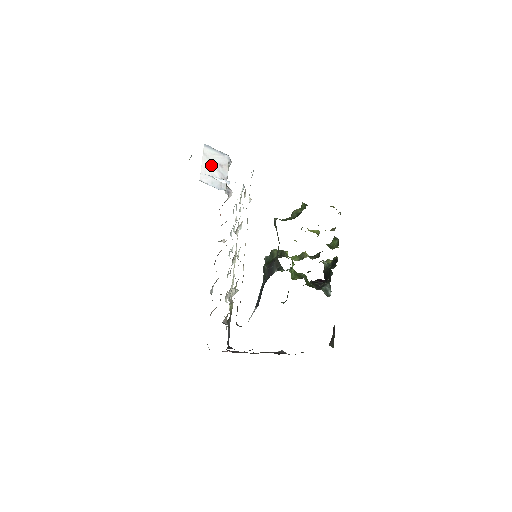
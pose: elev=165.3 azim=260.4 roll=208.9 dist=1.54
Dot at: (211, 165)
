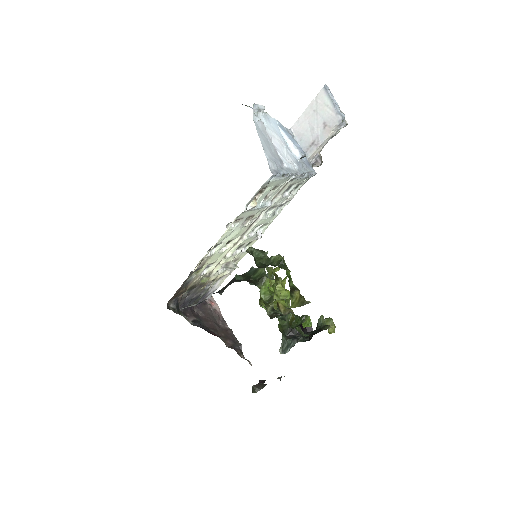
Dot at: (314, 117)
